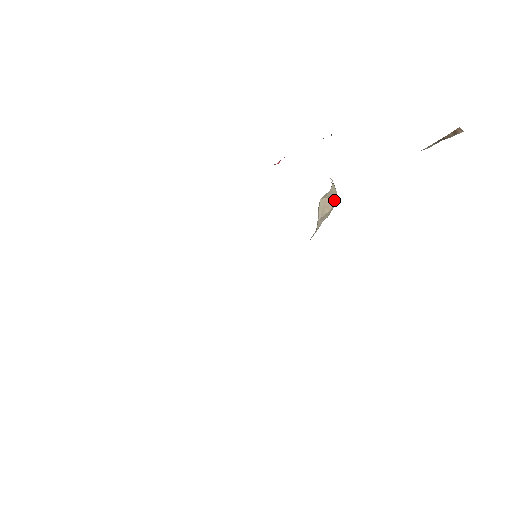
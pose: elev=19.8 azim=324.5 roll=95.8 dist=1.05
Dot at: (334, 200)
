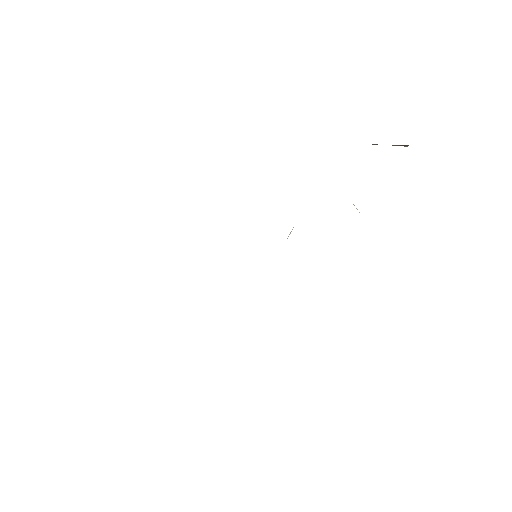
Dot at: occluded
